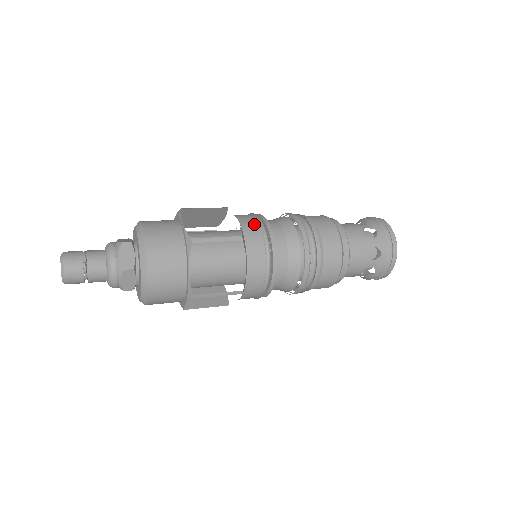
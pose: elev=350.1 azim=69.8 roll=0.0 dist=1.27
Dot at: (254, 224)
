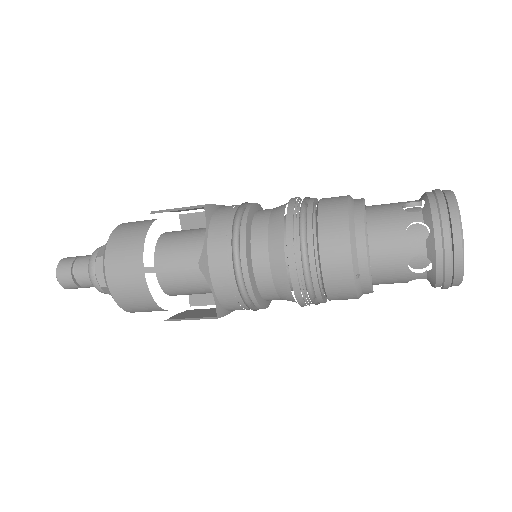
Dot at: (225, 236)
